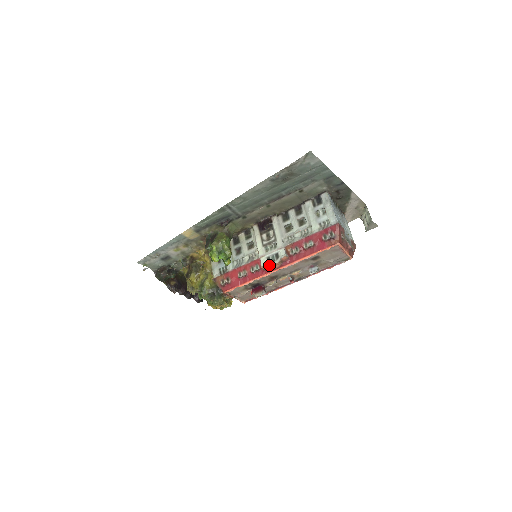
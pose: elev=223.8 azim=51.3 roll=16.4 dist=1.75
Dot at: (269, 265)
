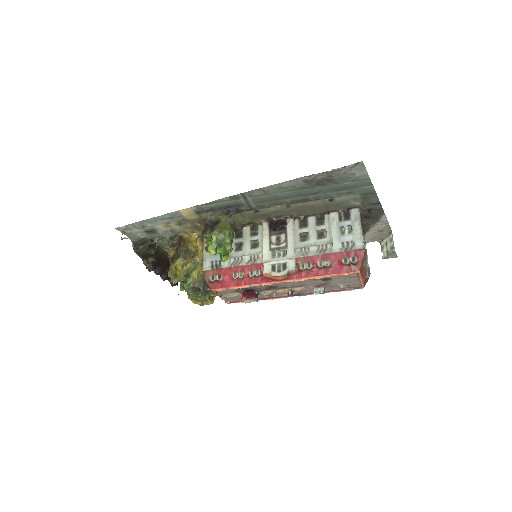
Dot at: (273, 274)
